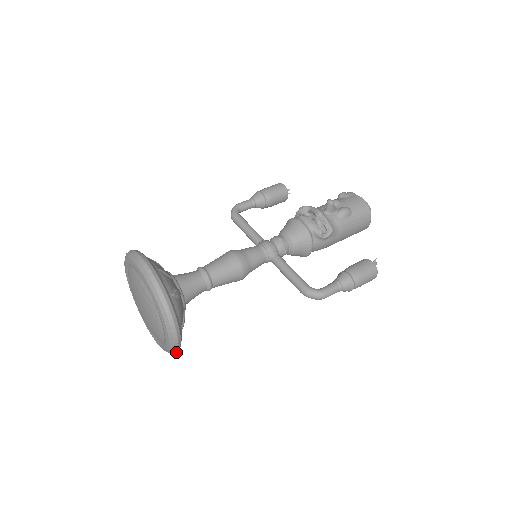
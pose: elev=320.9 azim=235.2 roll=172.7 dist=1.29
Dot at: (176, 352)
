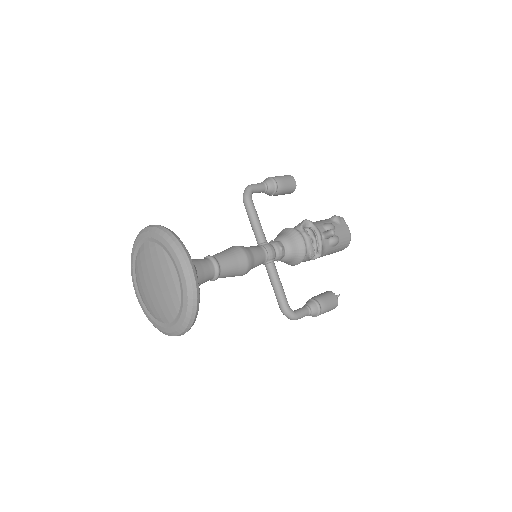
Dot at: occluded
